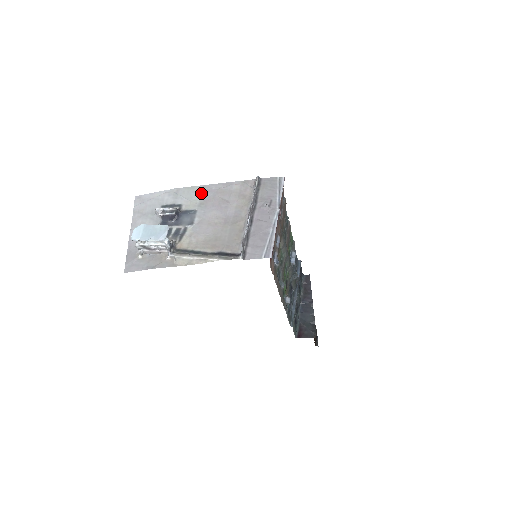
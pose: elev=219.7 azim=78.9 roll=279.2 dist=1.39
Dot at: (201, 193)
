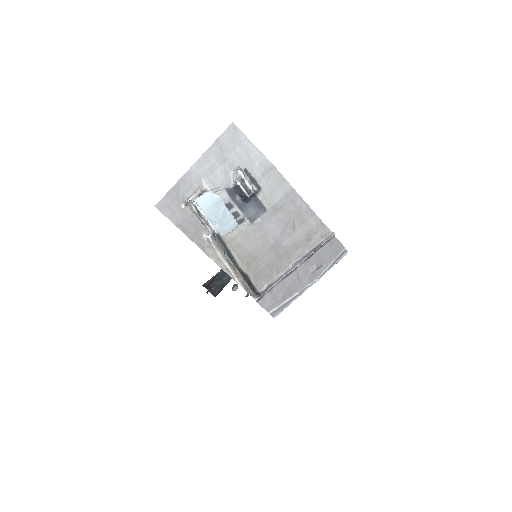
Dot at: (285, 195)
